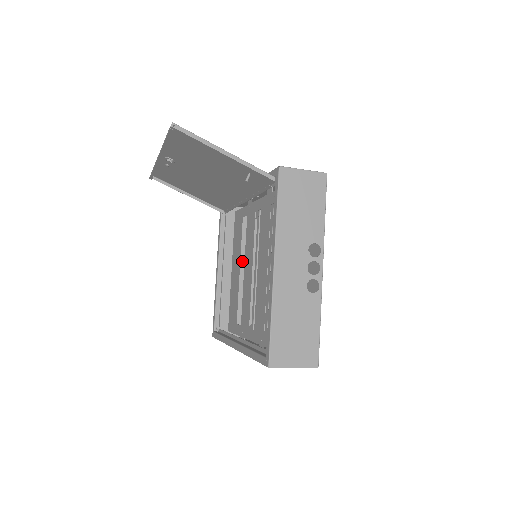
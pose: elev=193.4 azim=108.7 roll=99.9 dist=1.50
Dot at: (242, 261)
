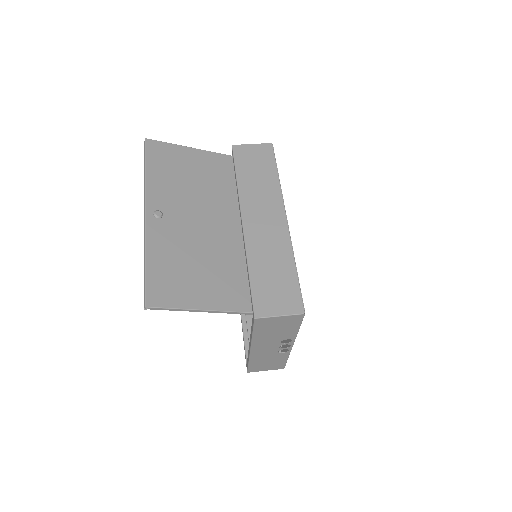
Dot at: occluded
